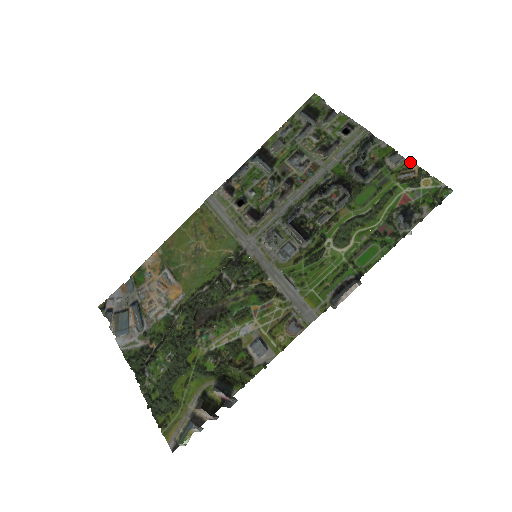
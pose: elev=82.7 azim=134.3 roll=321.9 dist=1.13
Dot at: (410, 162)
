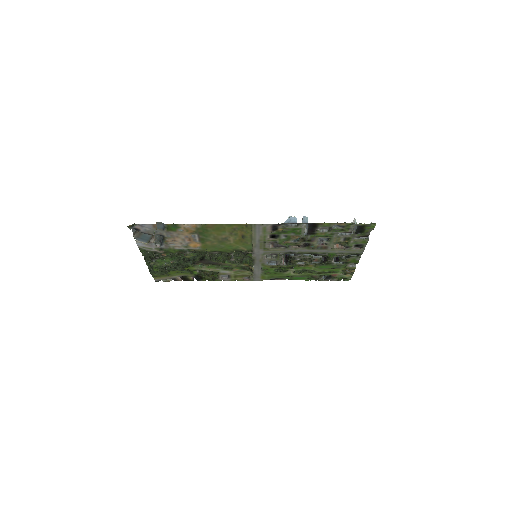
Dot at: occluded
